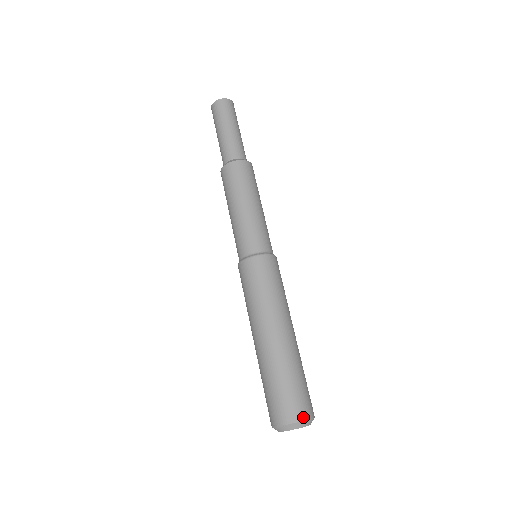
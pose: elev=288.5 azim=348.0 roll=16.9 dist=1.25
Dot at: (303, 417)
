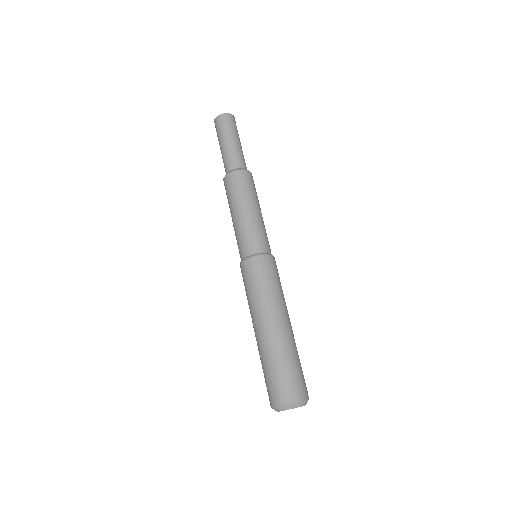
Dot at: (302, 397)
